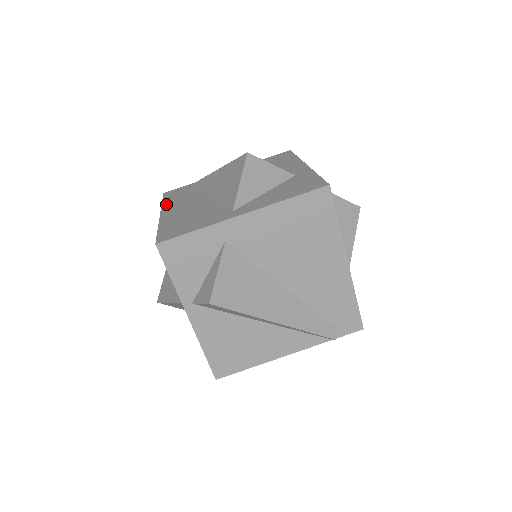
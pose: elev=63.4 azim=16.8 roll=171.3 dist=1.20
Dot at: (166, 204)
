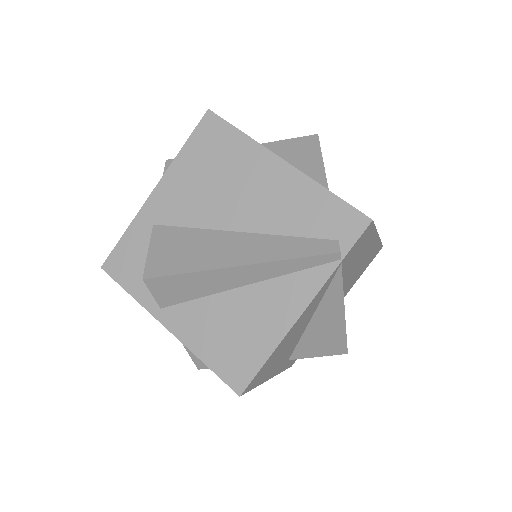
Dot at: occluded
